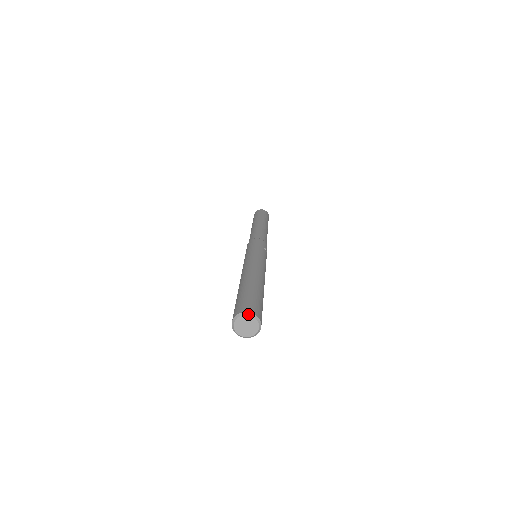
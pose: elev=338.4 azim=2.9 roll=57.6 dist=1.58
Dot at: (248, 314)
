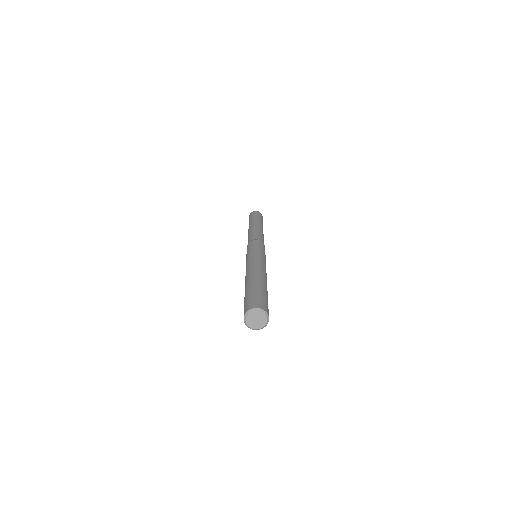
Dot at: (267, 316)
